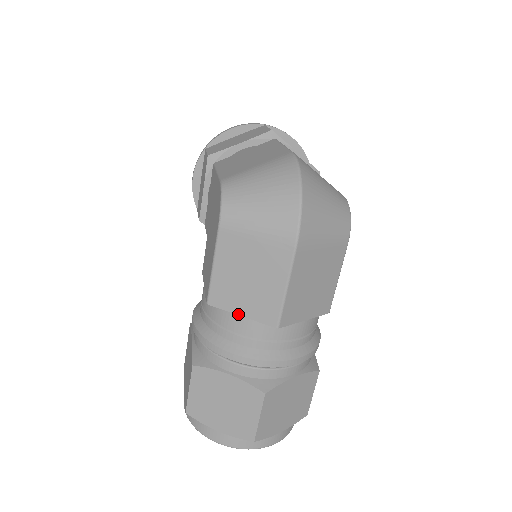
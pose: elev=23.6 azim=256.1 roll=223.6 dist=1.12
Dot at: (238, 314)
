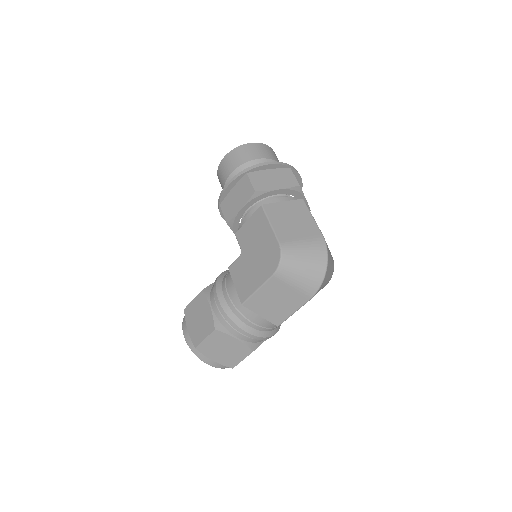
Dot at: (259, 315)
